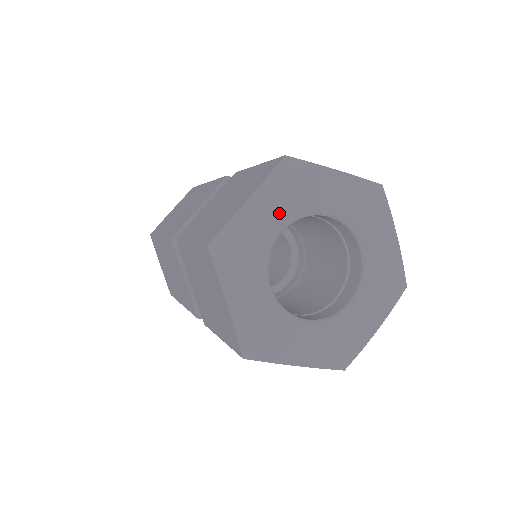
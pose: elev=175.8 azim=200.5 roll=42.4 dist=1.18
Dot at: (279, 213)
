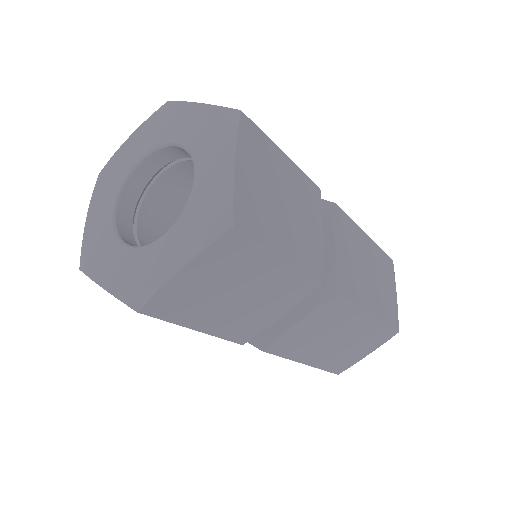
Dot at: (107, 201)
